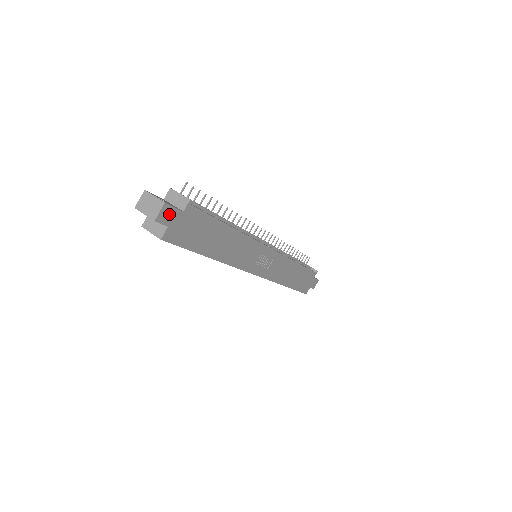
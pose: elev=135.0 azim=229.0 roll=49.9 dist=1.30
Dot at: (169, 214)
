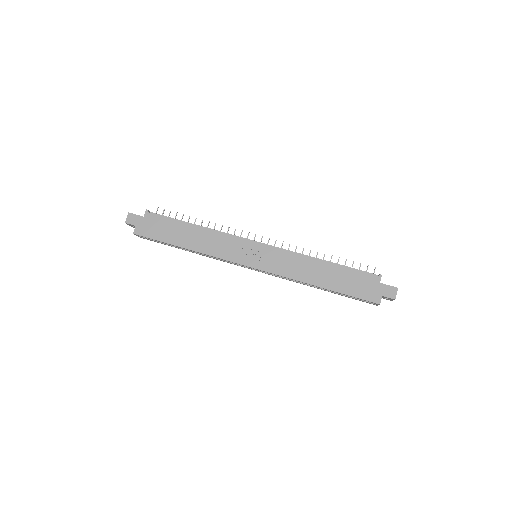
Dot at: (134, 219)
